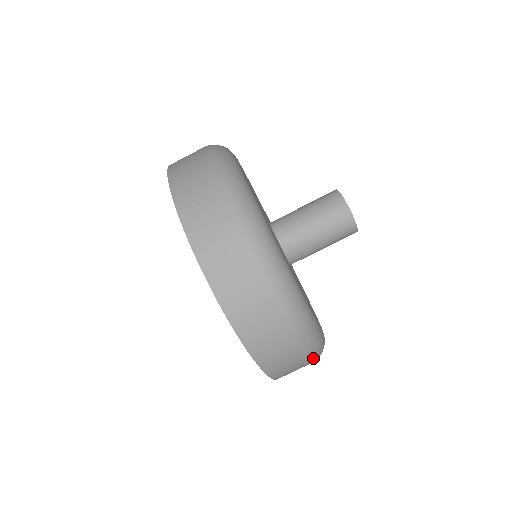
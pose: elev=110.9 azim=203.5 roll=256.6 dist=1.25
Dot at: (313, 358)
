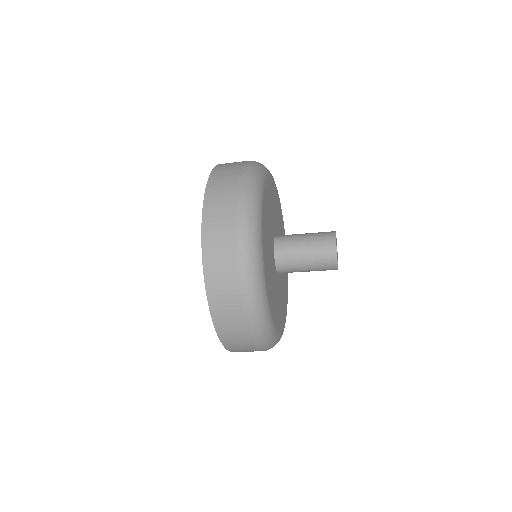
Dot at: (264, 350)
